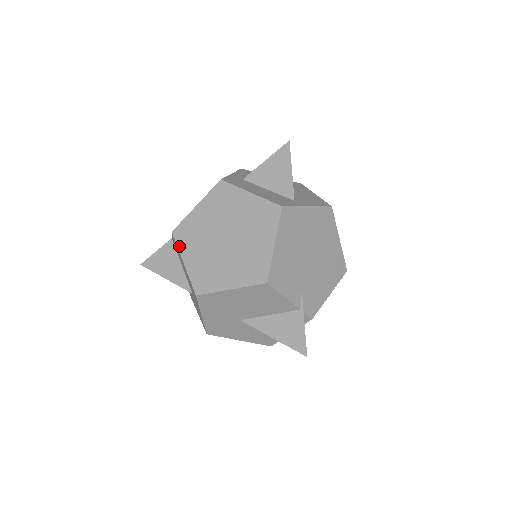
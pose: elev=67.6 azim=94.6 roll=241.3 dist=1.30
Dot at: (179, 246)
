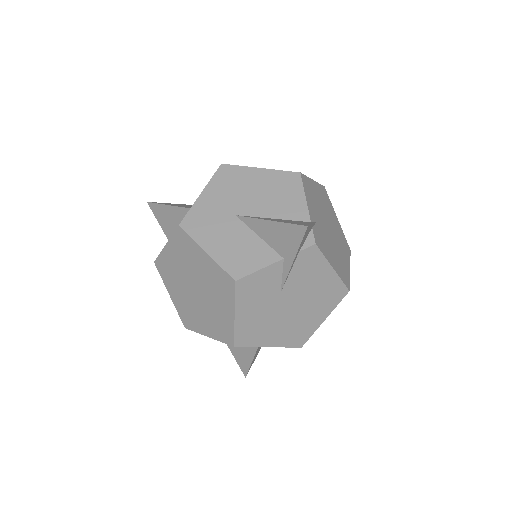
Dot at: occluded
